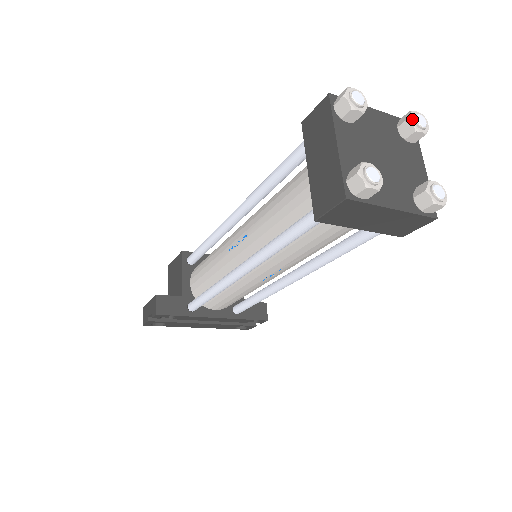
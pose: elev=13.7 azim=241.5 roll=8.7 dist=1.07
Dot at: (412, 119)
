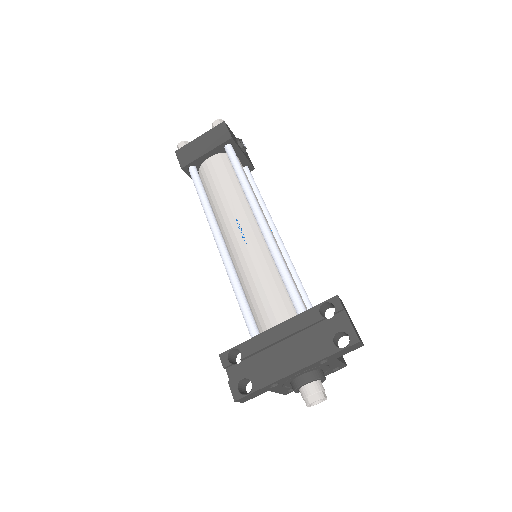
Dot at: occluded
